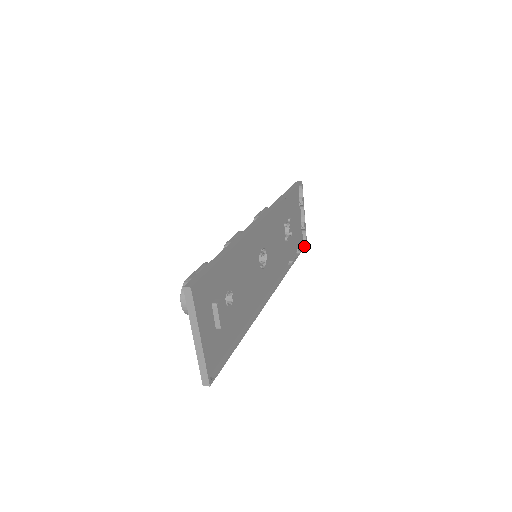
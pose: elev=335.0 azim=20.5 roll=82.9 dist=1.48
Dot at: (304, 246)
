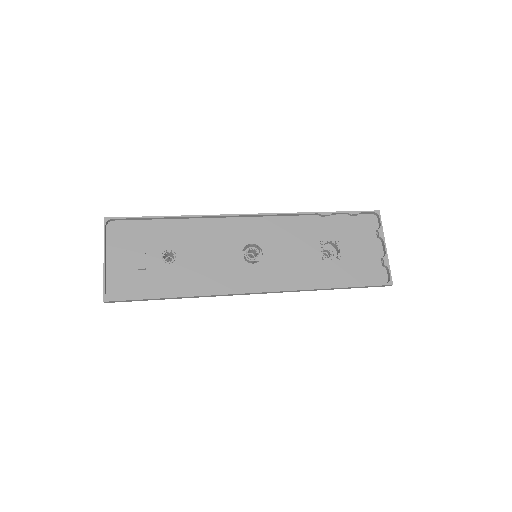
Dot at: (381, 284)
